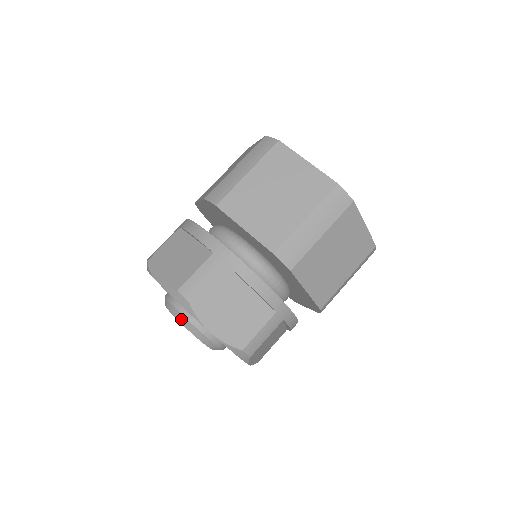
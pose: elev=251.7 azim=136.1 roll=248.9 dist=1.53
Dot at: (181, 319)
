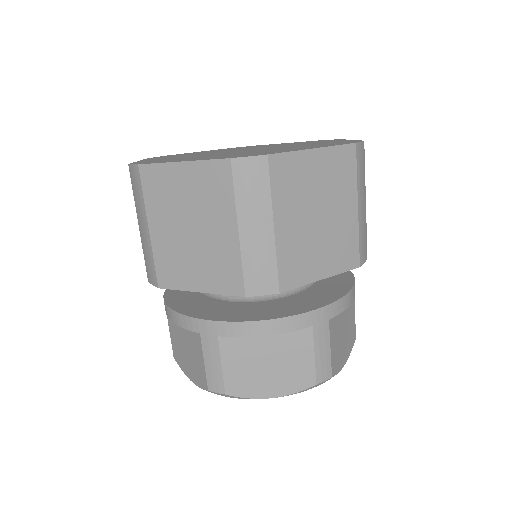
Dot at: occluded
